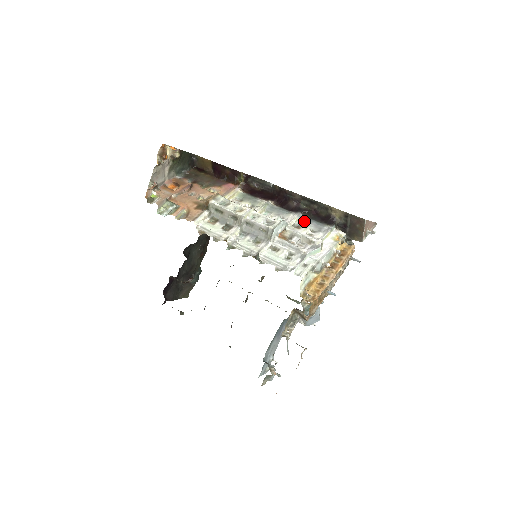
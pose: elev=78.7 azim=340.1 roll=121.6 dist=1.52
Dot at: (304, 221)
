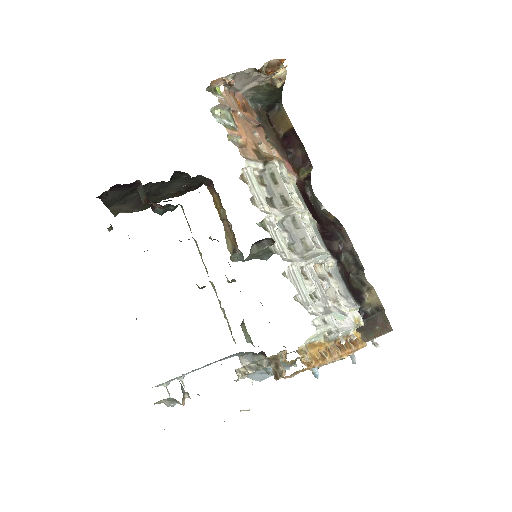
Dot at: (337, 274)
